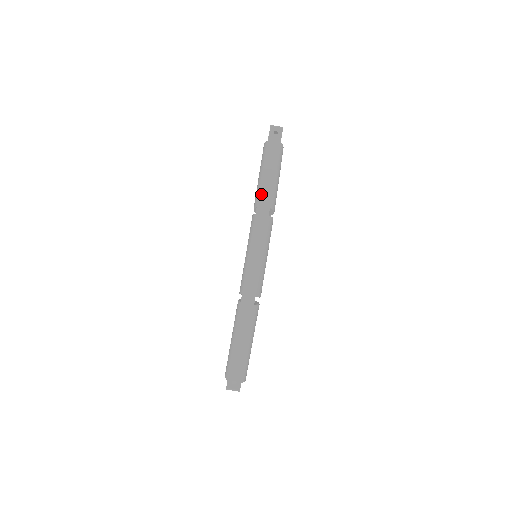
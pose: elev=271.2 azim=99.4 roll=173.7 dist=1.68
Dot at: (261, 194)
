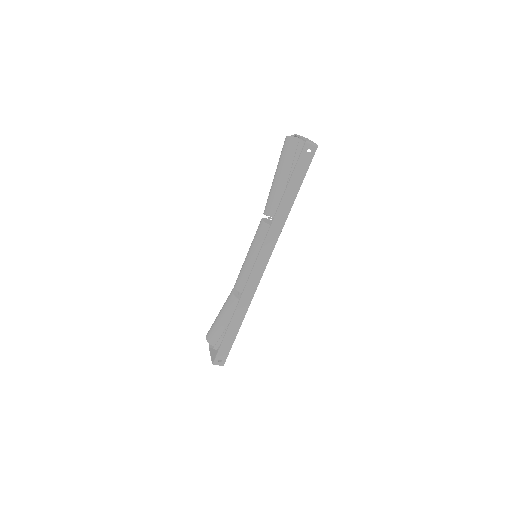
Dot at: (278, 213)
